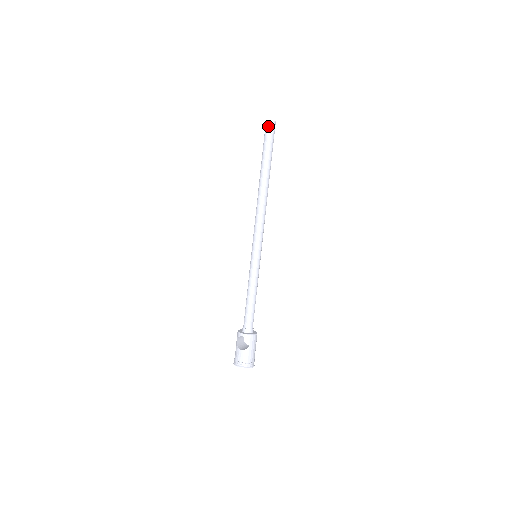
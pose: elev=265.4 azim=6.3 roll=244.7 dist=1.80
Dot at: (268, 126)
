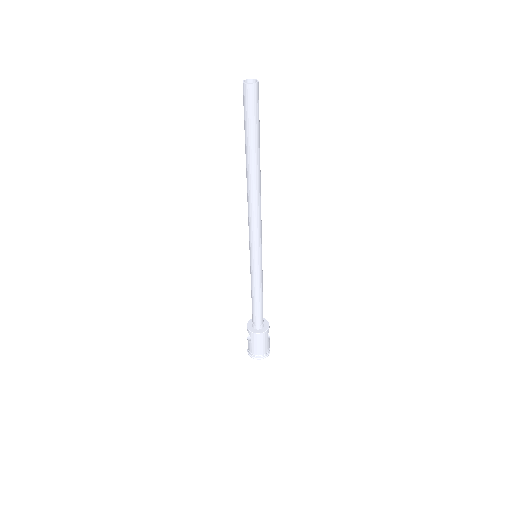
Dot at: (243, 91)
